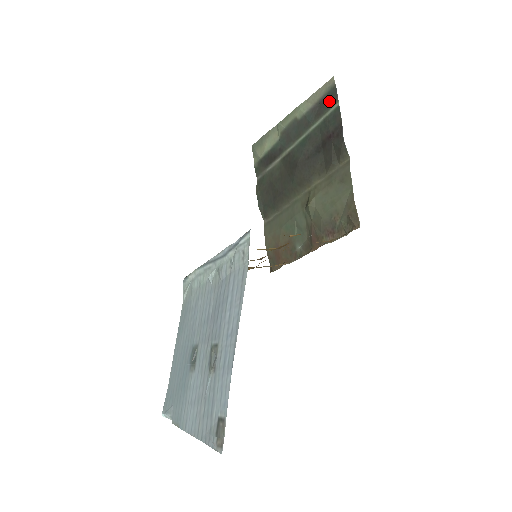
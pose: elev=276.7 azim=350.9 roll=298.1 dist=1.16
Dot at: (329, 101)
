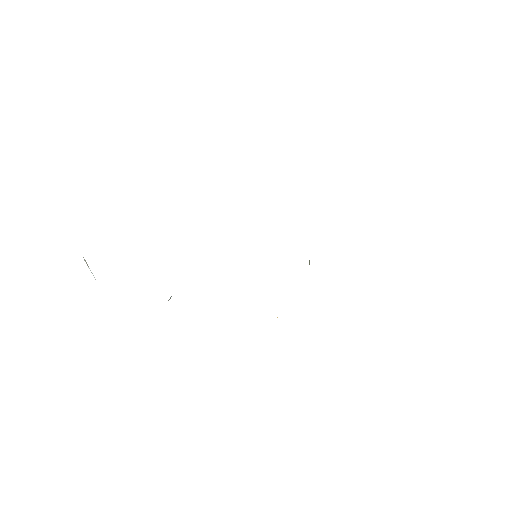
Dot at: occluded
